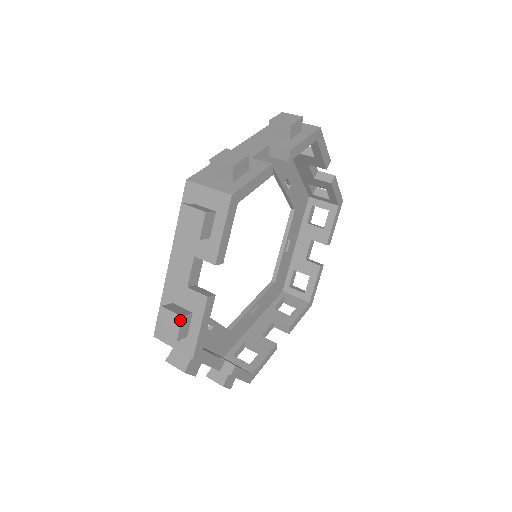
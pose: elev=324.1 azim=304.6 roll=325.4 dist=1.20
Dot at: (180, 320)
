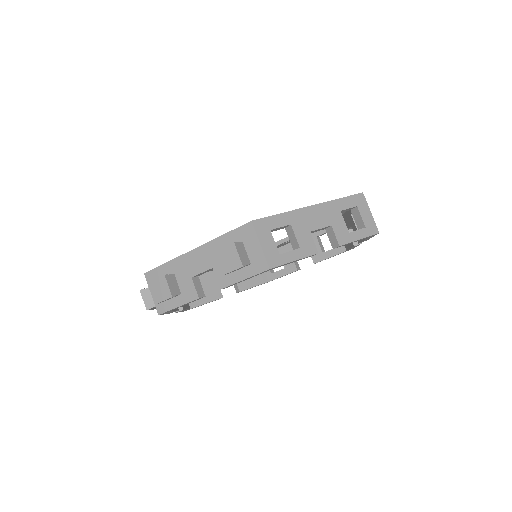
Dot at: occluded
